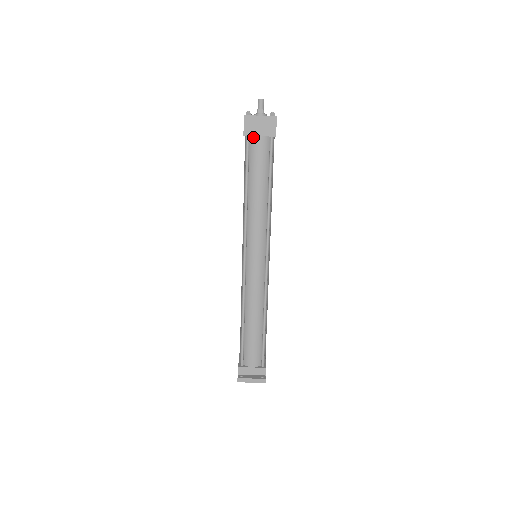
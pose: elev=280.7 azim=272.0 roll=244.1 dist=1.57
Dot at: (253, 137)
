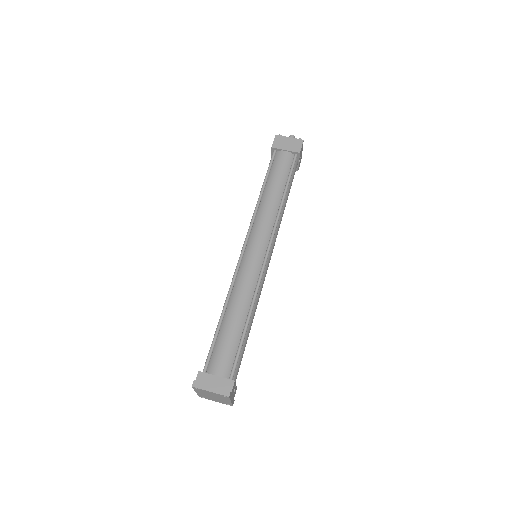
Dot at: (279, 151)
